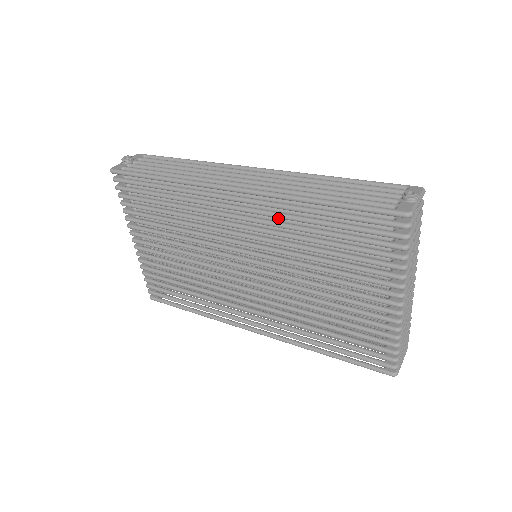
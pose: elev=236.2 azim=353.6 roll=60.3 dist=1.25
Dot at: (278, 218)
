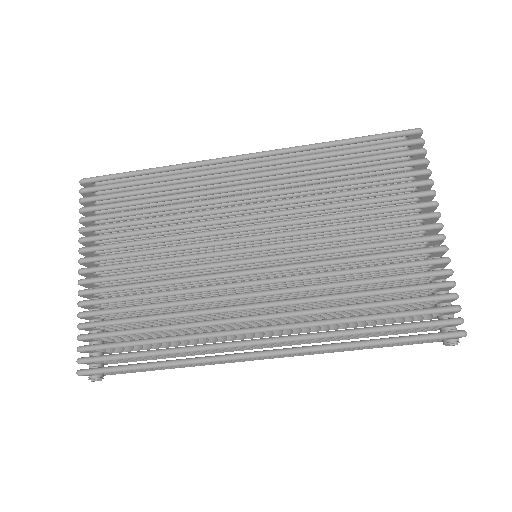
Dot at: occluded
